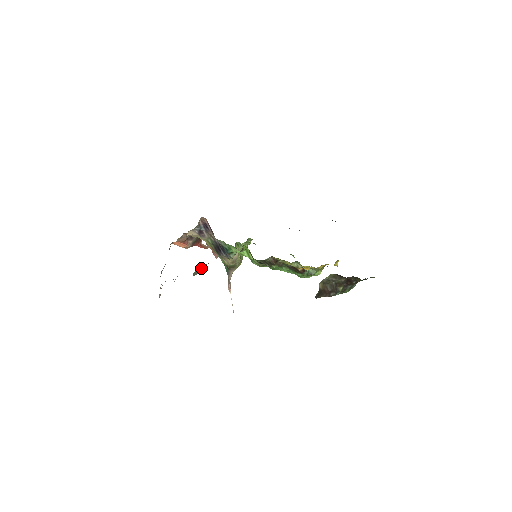
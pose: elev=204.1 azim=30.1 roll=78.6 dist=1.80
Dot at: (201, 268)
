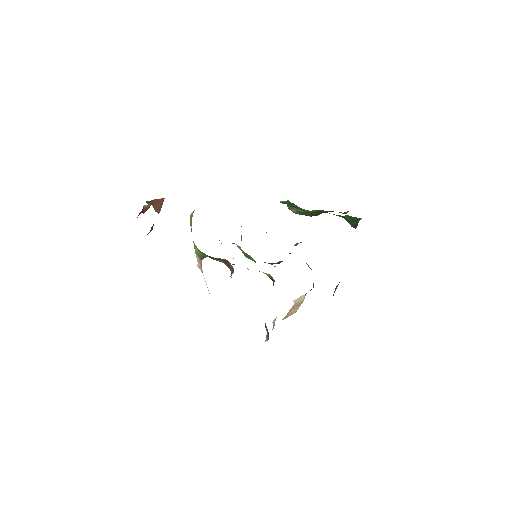
Dot at: occluded
